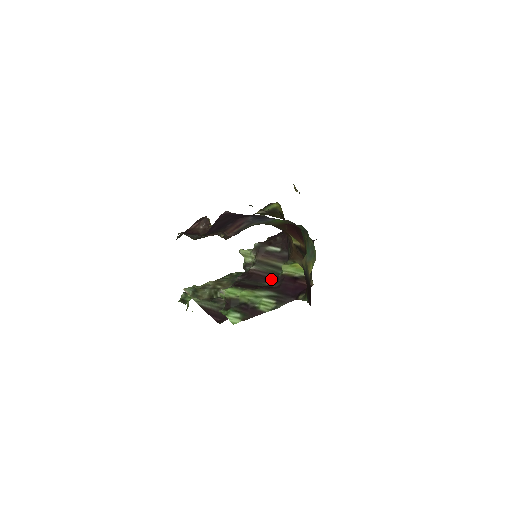
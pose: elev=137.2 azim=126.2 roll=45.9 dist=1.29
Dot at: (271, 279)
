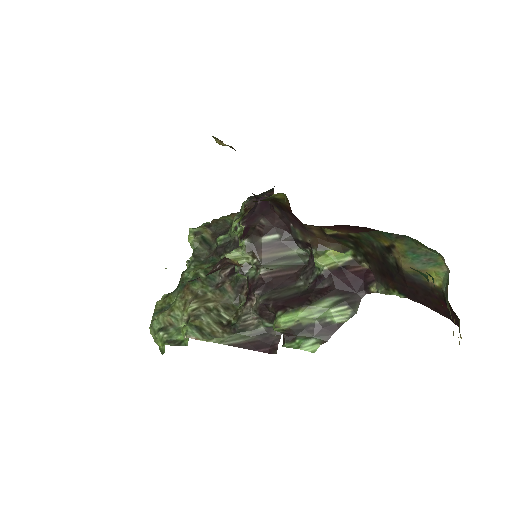
Dot at: (296, 275)
